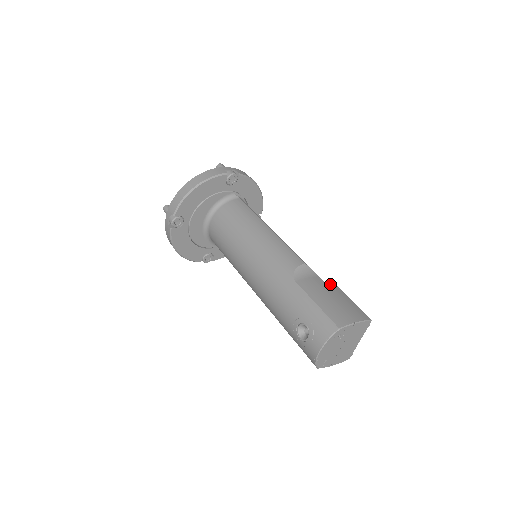
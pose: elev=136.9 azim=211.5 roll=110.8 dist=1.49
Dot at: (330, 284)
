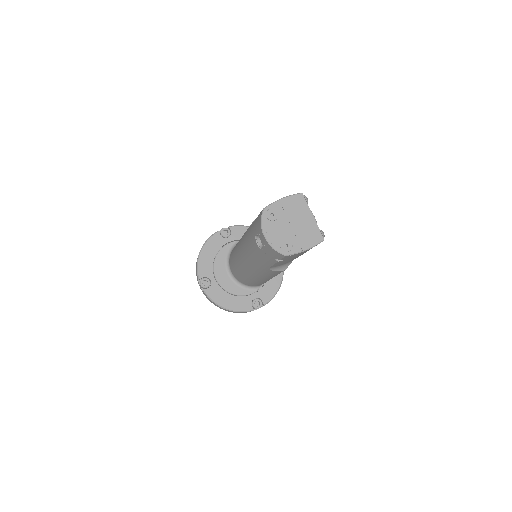
Dot at: occluded
